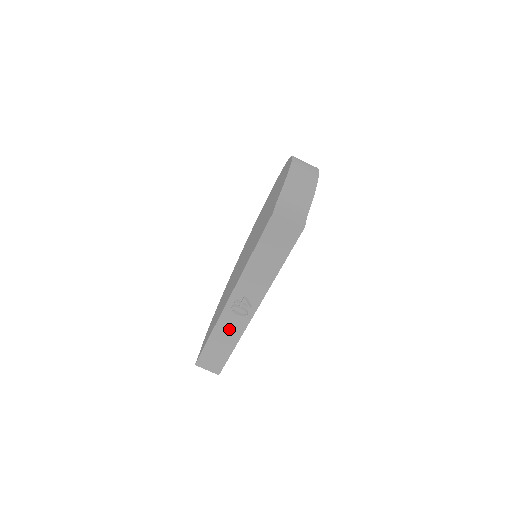
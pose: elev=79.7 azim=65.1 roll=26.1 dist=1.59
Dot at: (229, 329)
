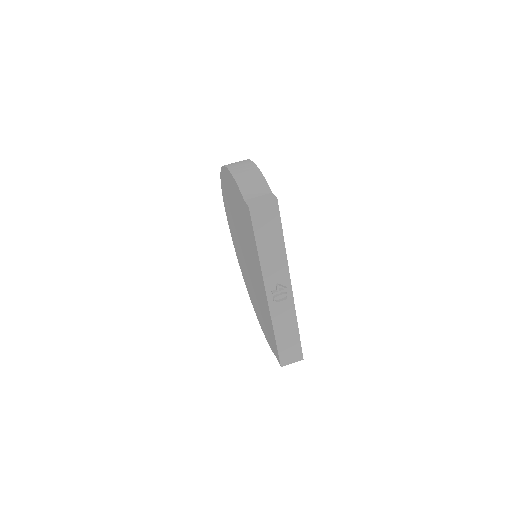
Dot at: (284, 318)
